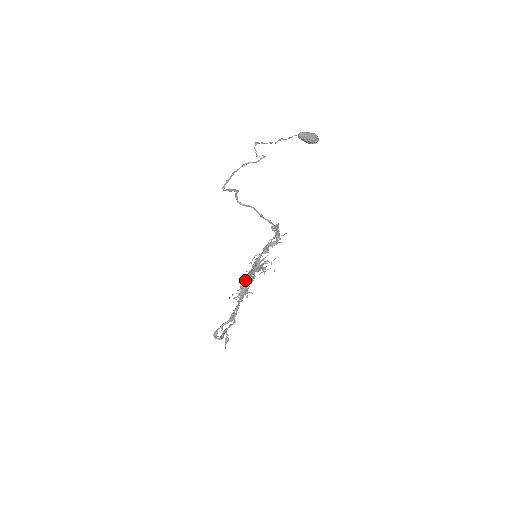
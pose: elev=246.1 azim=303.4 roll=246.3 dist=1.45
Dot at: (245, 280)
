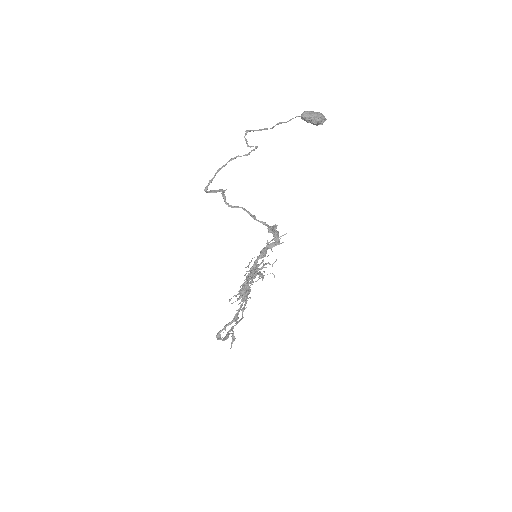
Dot at: (243, 284)
